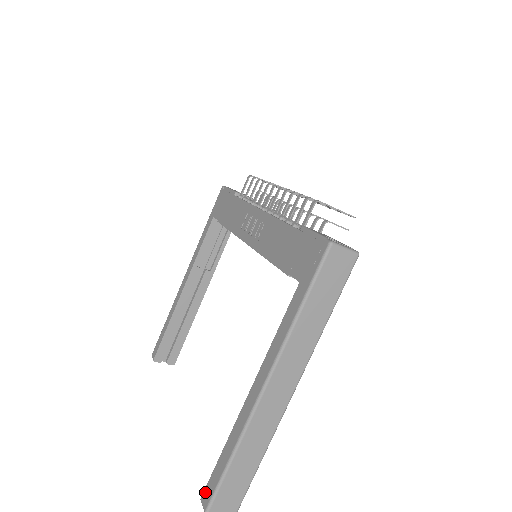
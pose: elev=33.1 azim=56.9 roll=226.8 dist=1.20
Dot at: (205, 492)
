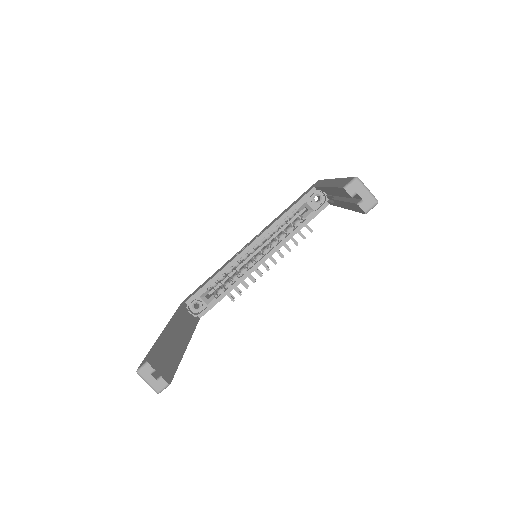
Dot at: (343, 185)
